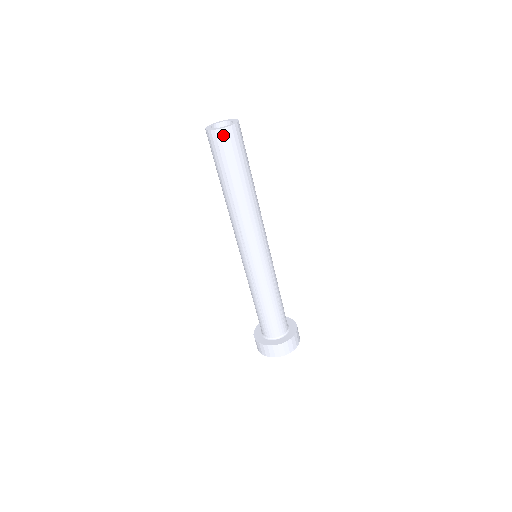
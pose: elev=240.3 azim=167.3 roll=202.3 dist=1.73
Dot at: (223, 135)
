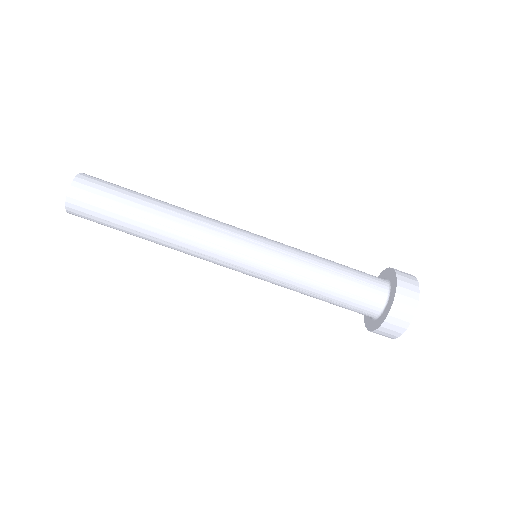
Dot at: (74, 201)
